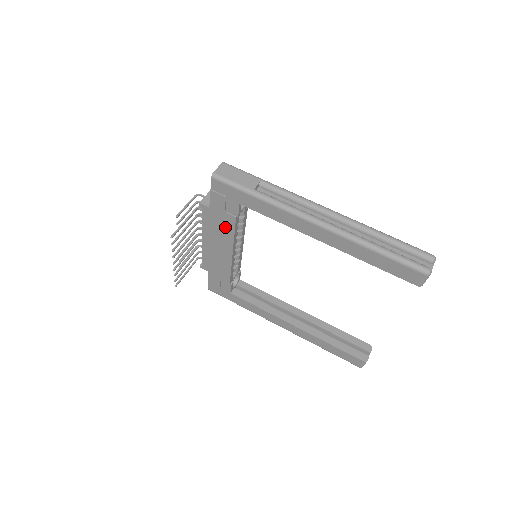
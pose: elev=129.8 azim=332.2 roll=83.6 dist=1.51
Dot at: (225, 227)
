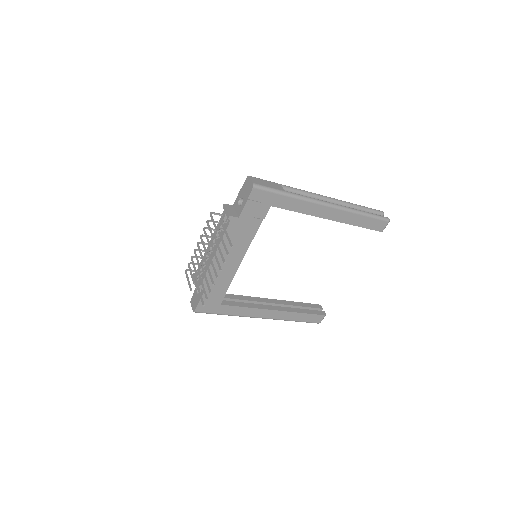
Dot at: (247, 233)
